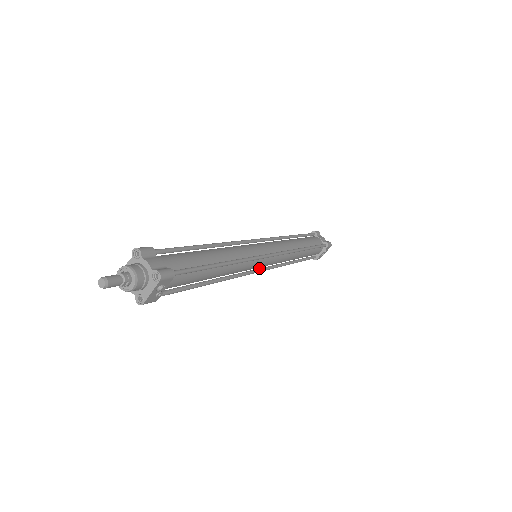
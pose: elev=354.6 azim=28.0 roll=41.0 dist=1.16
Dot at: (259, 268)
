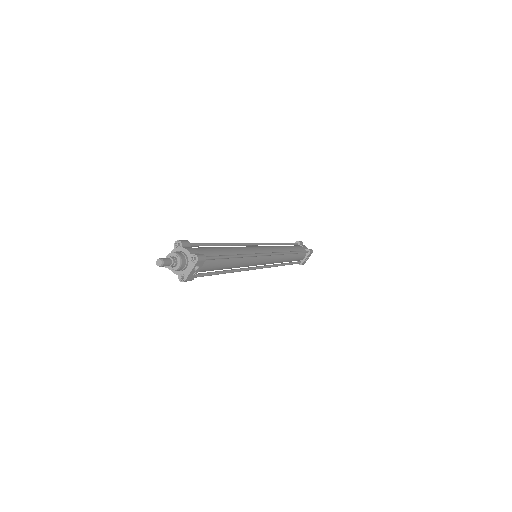
Dot at: (259, 266)
